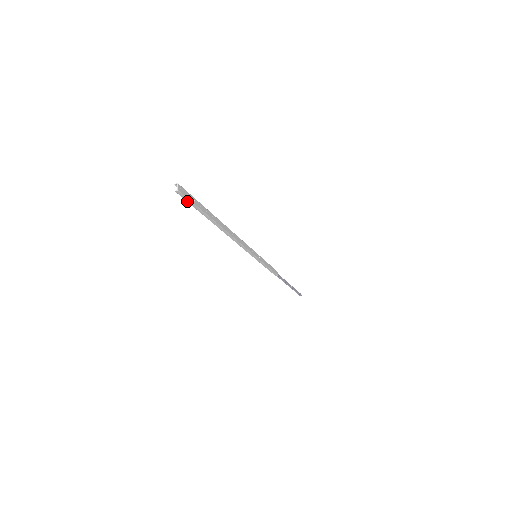
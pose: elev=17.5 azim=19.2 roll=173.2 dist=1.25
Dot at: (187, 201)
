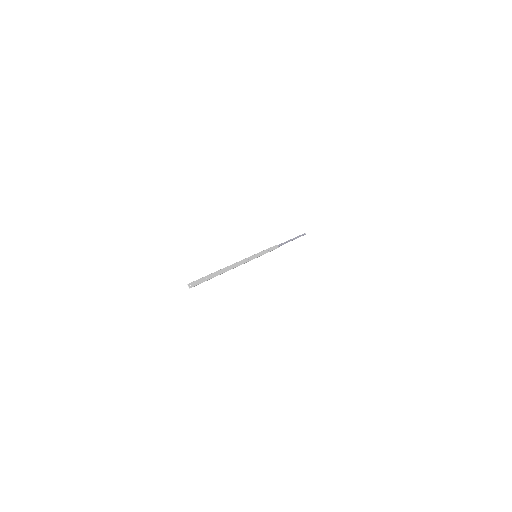
Dot at: occluded
